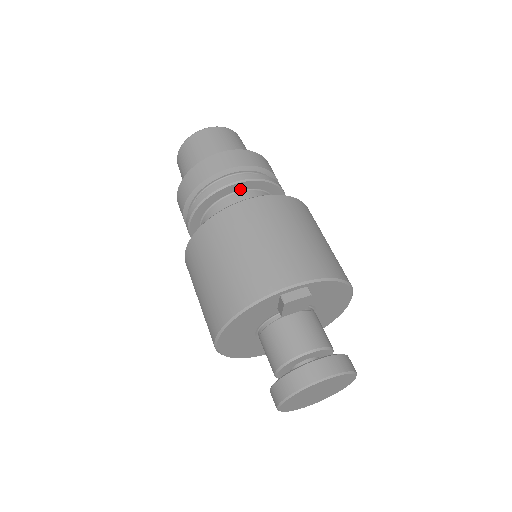
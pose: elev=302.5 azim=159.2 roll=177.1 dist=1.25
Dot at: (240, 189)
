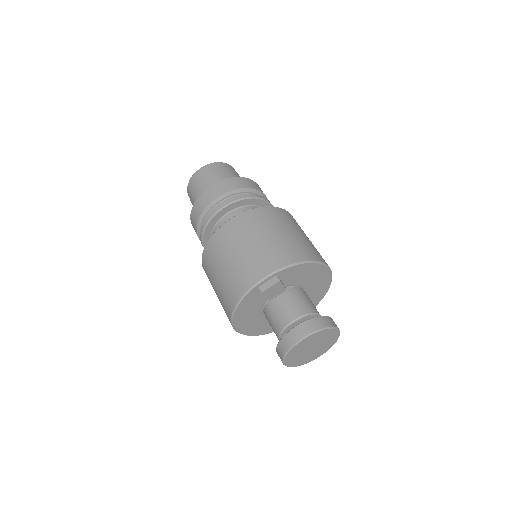
Dot at: (227, 212)
